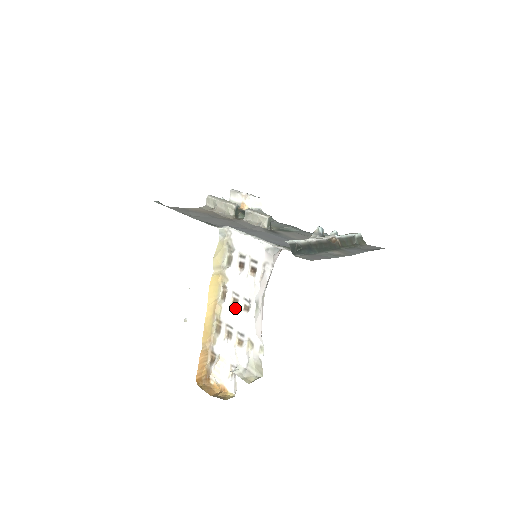
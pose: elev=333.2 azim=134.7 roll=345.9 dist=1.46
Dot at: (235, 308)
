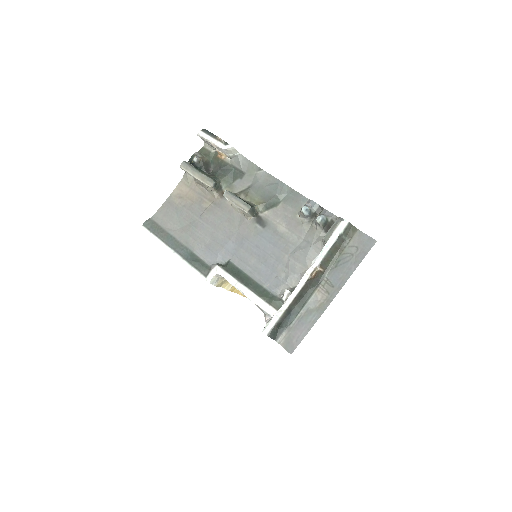
Dot at: occluded
